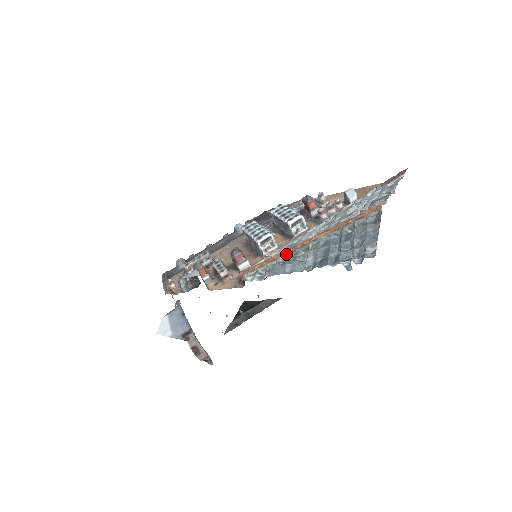
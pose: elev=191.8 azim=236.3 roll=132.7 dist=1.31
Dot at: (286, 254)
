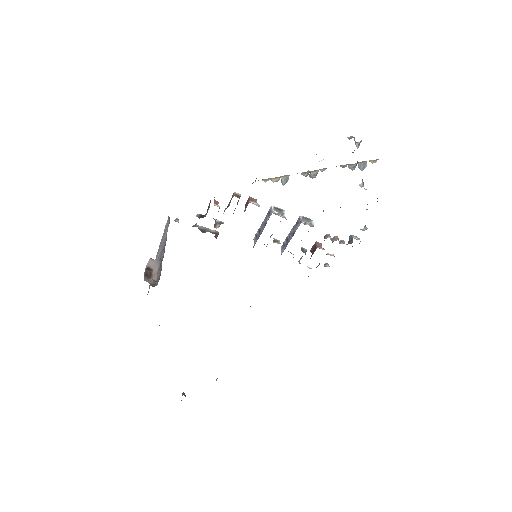
Dot at: occluded
